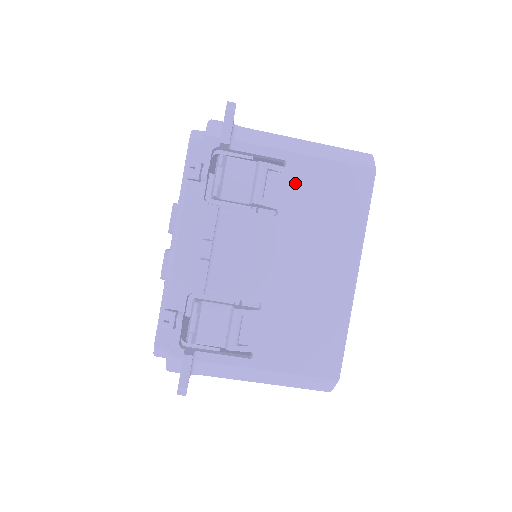
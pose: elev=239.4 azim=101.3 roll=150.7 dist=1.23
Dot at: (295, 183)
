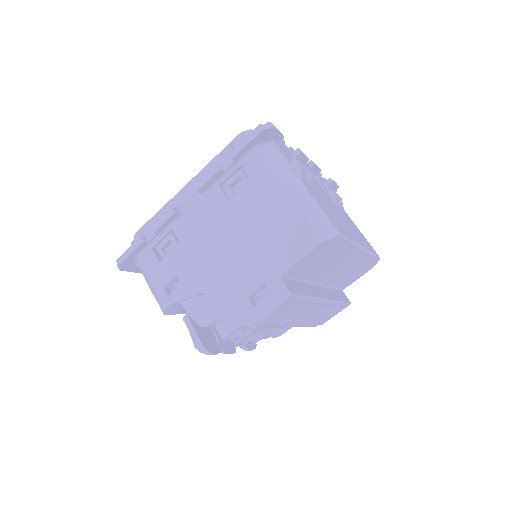
Dot at: (347, 216)
